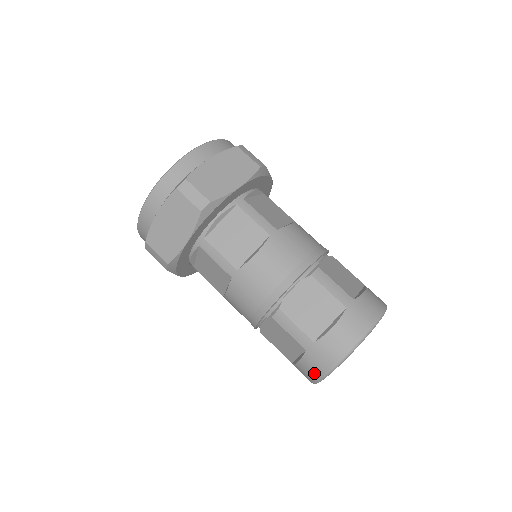
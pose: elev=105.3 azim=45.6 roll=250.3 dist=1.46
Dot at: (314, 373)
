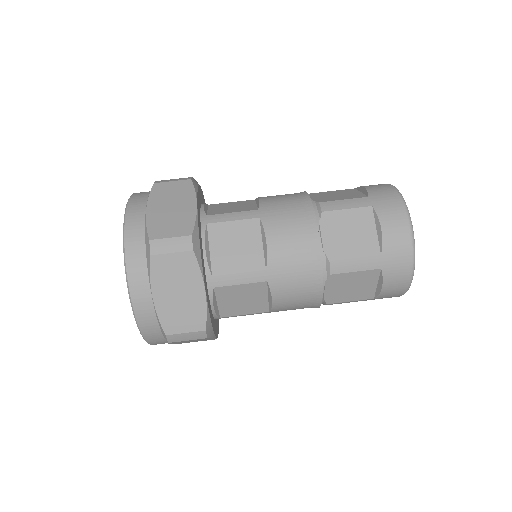
Dot at: occluded
